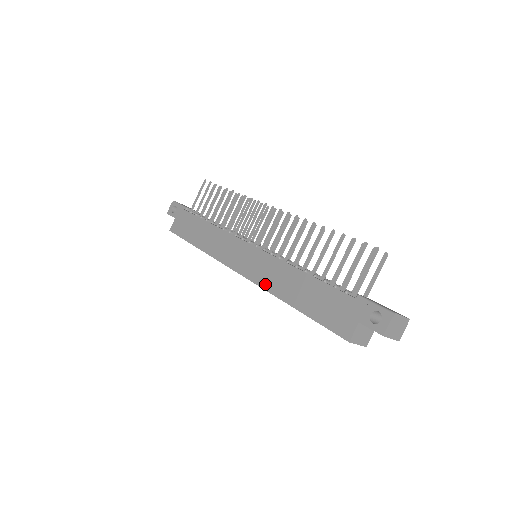
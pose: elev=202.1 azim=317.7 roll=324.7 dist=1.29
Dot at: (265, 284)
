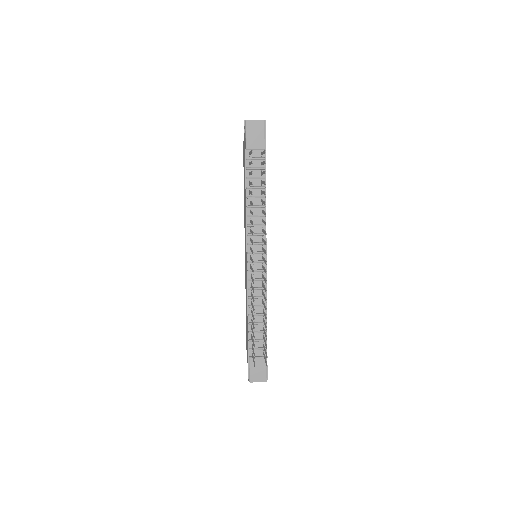
Dot at: (245, 284)
